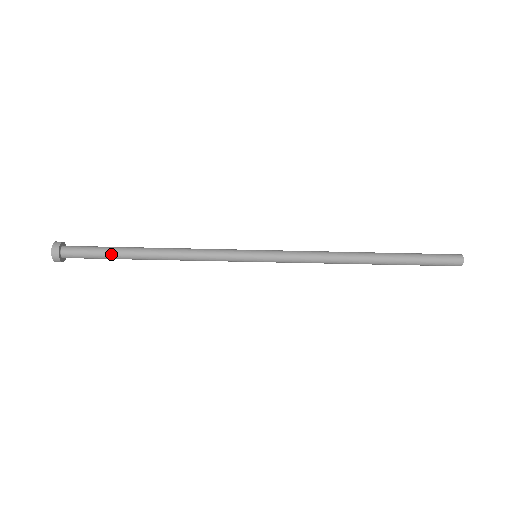
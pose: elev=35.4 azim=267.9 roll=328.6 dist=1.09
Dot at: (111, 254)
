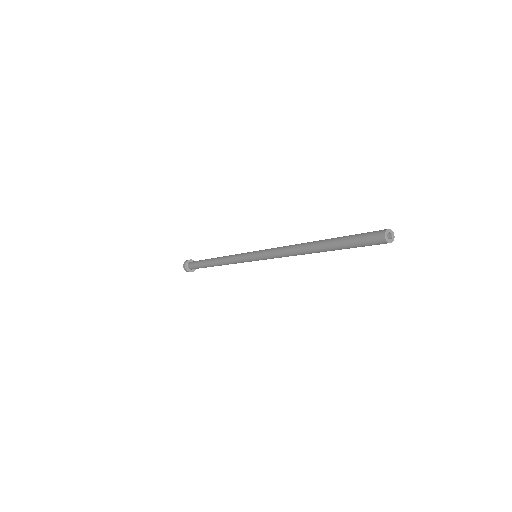
Dot at: occluded
